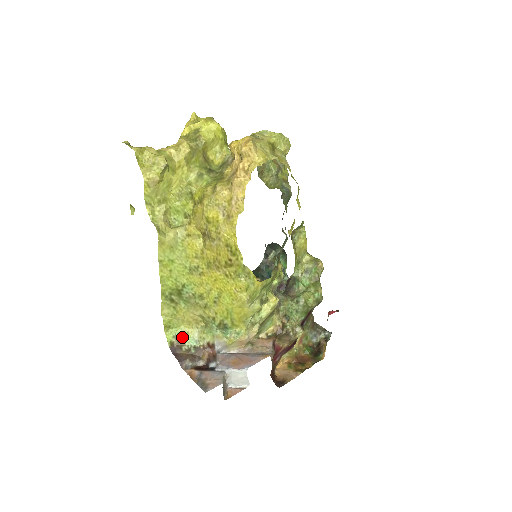
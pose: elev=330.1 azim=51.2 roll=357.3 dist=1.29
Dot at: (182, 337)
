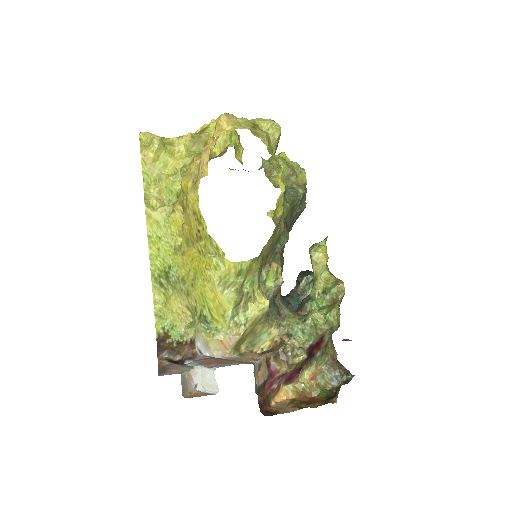
Dot at: (170, 330)
